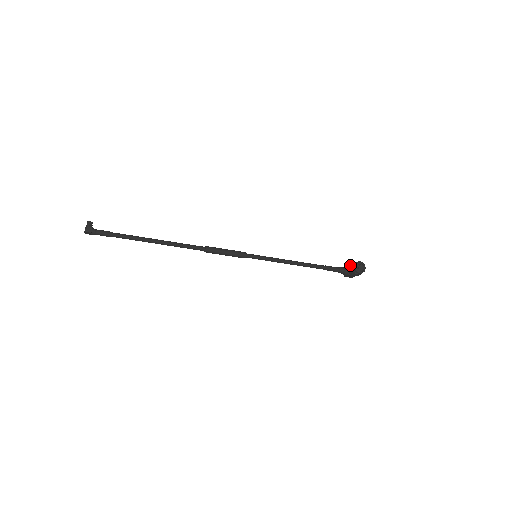
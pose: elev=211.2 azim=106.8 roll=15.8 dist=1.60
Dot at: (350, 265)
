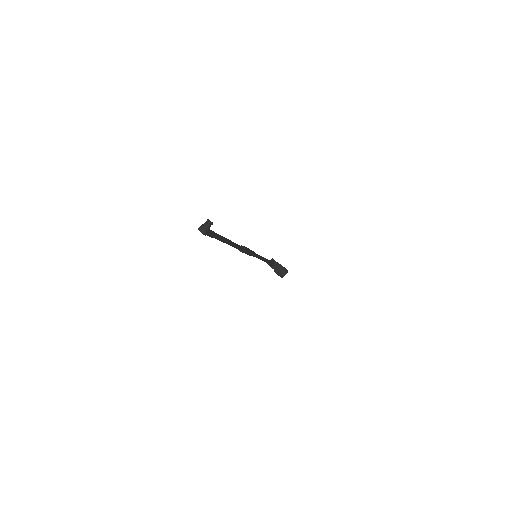
Dot at: (280, 267)
